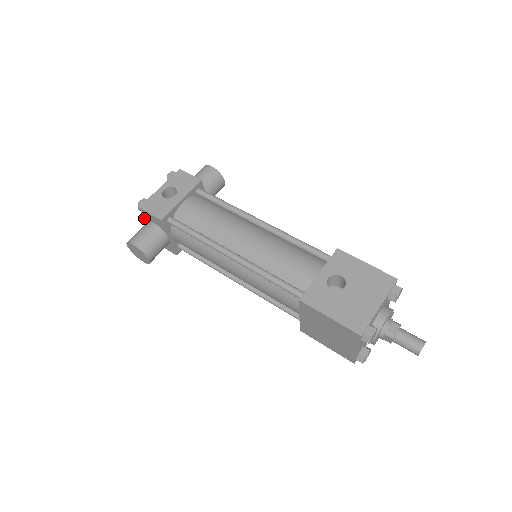
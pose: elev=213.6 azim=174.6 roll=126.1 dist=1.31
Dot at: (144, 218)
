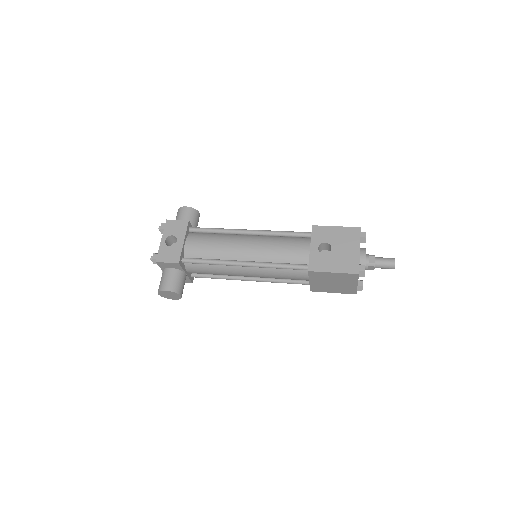
Dot at: occluded
